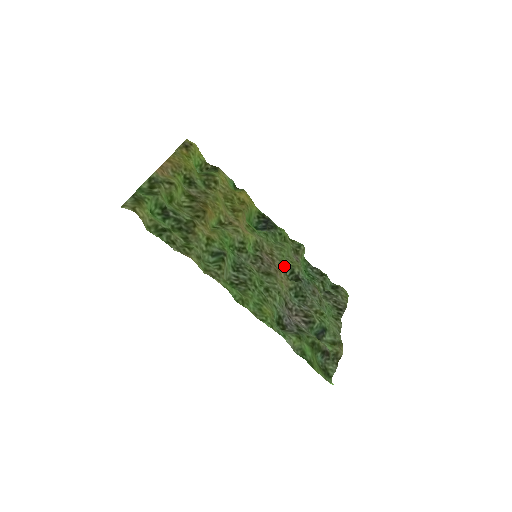
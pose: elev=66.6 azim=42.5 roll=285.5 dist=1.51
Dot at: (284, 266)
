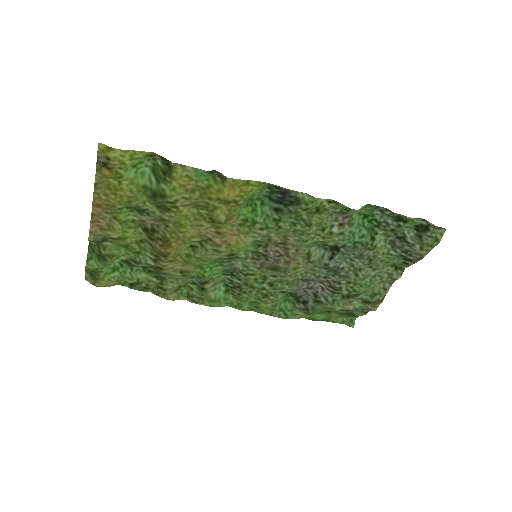
Dot at: (306, 249)
